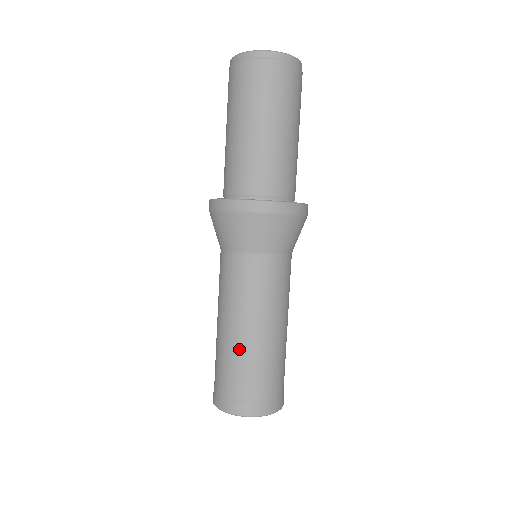
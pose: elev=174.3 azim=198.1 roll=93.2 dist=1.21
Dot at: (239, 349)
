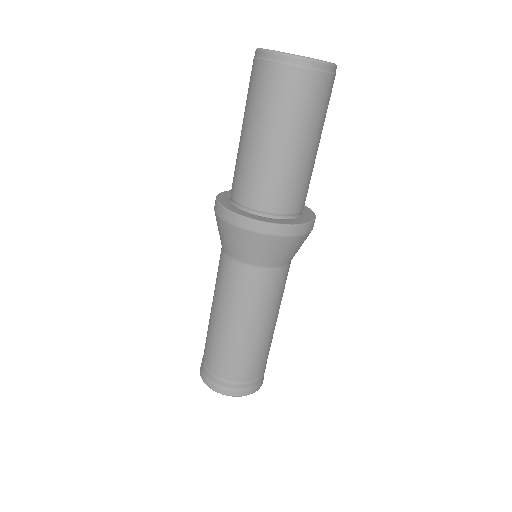
Dot at: (249, 347)
